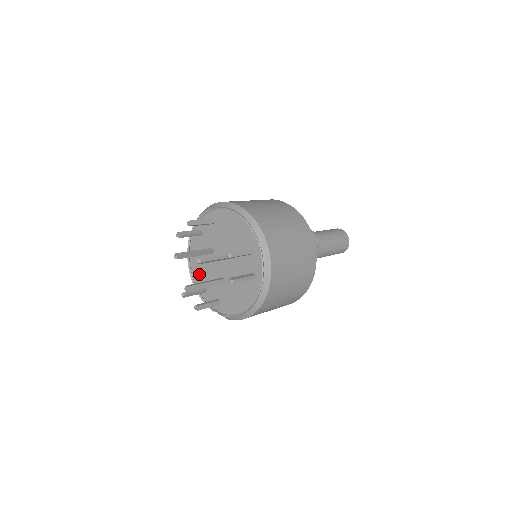
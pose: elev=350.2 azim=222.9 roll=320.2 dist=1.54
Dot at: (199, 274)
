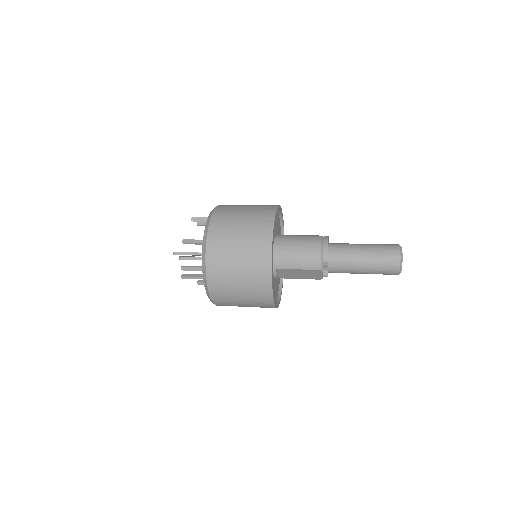
Dot at: occluded
